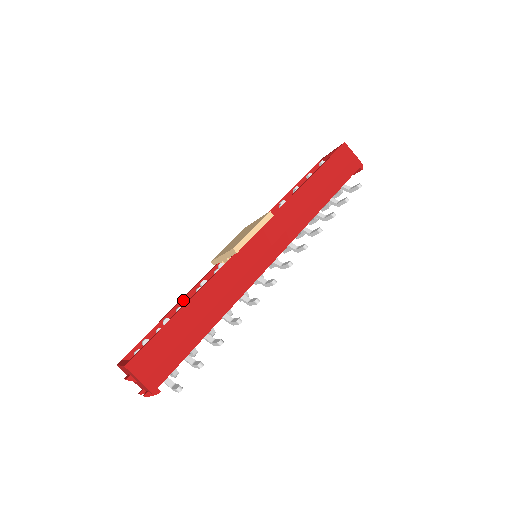
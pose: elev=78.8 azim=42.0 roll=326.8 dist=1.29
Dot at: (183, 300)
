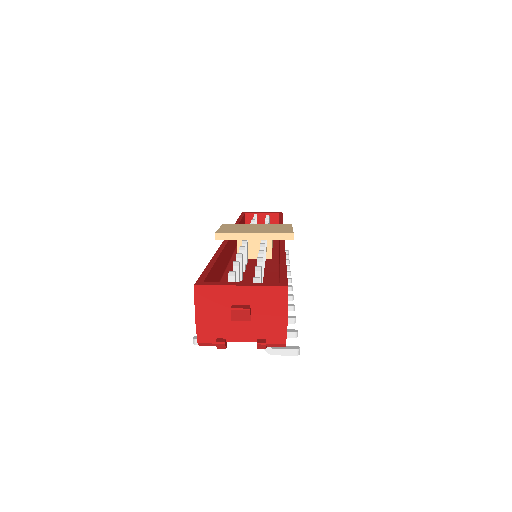
Dot at: occluded
